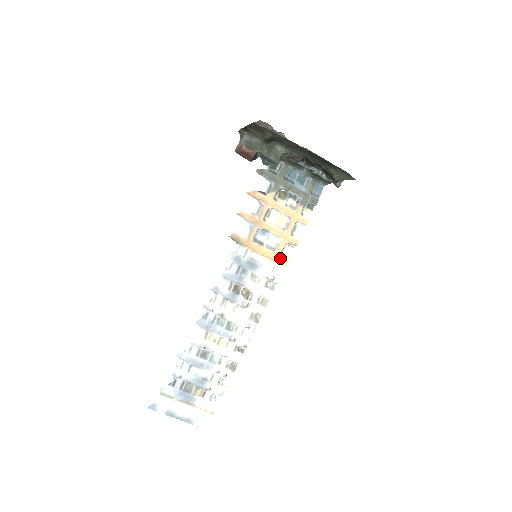
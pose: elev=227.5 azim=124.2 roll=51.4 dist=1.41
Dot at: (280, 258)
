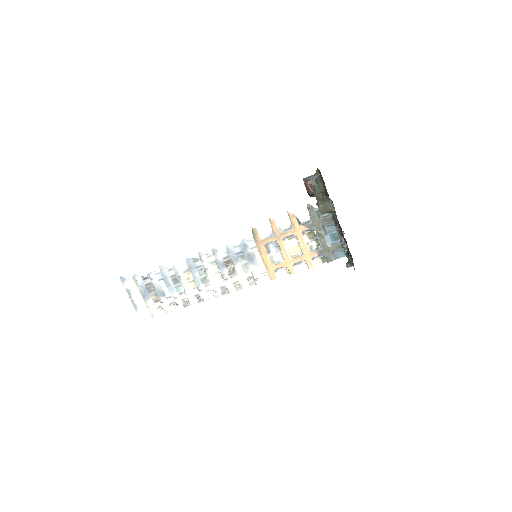
Dot at: (272, 271)
